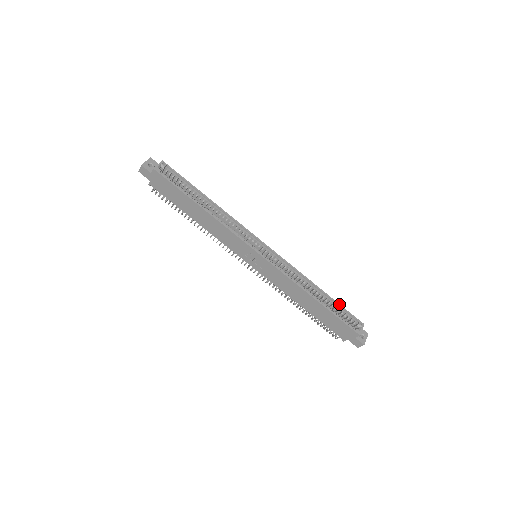
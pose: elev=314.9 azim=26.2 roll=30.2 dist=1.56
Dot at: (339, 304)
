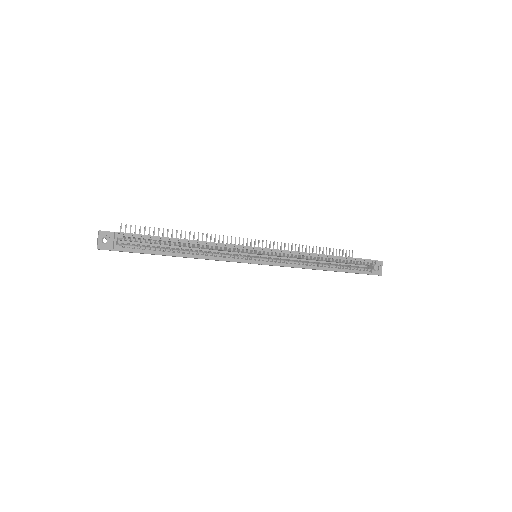
Dot at: (350, 258)
